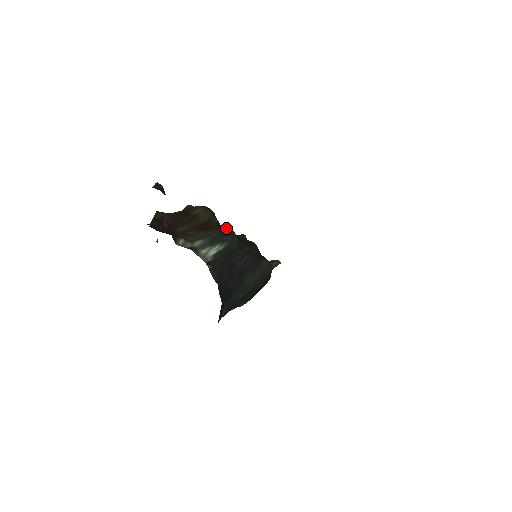
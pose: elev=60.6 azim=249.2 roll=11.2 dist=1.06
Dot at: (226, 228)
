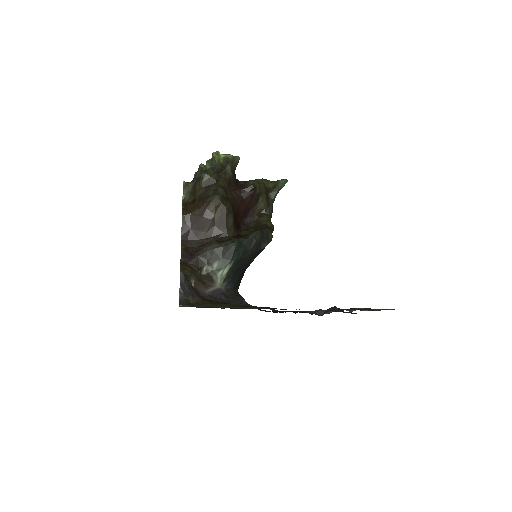
Dot at: (232, 247)
